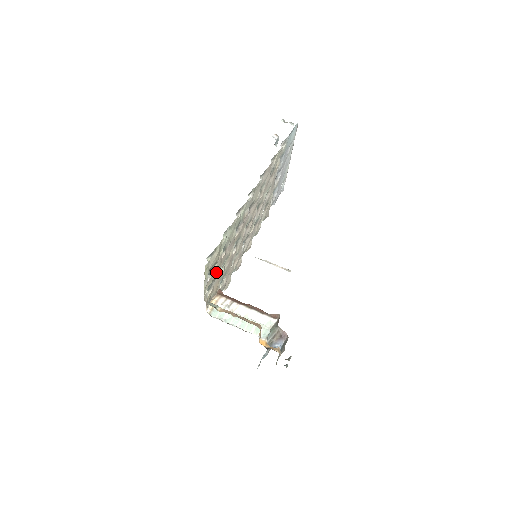
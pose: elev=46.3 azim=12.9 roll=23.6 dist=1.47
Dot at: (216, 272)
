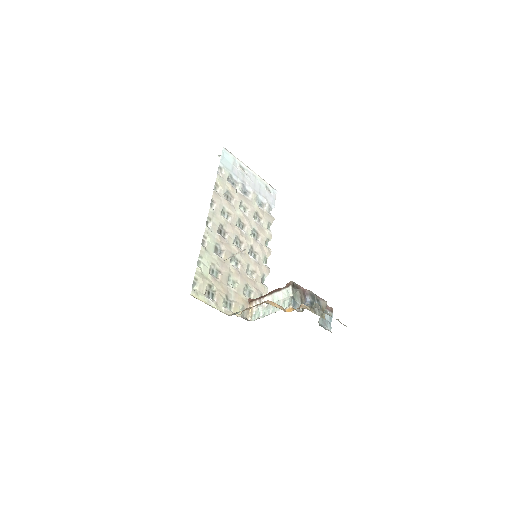
Dot at: (222, 291)
